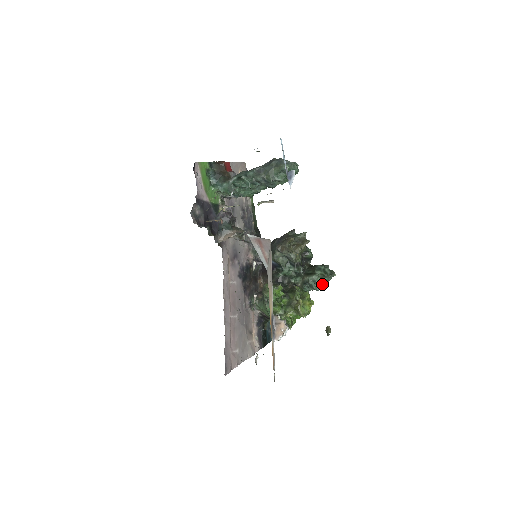
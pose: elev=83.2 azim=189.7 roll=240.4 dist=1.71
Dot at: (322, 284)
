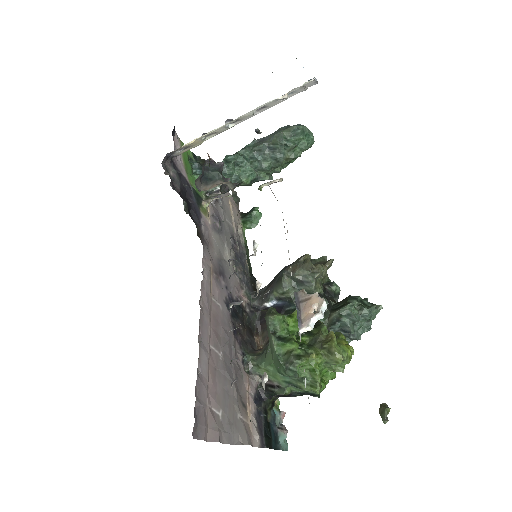
Dot at: (361, 326)
